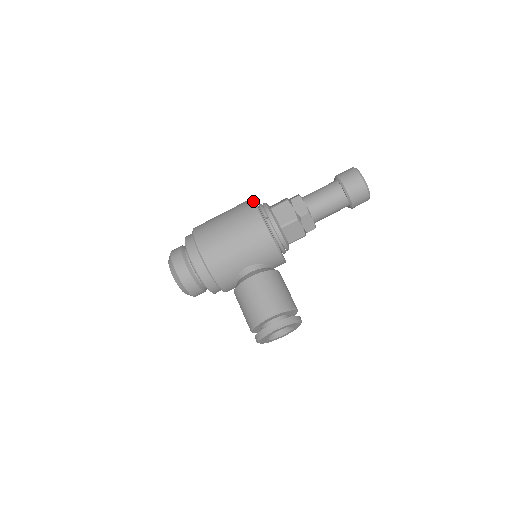
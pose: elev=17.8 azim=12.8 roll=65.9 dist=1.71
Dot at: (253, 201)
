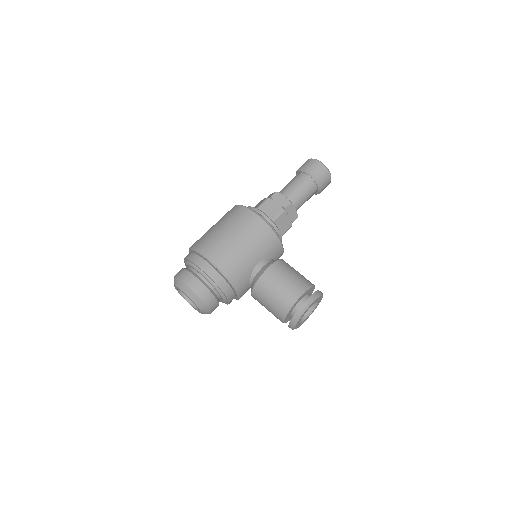
Dot at: (241, 205)
